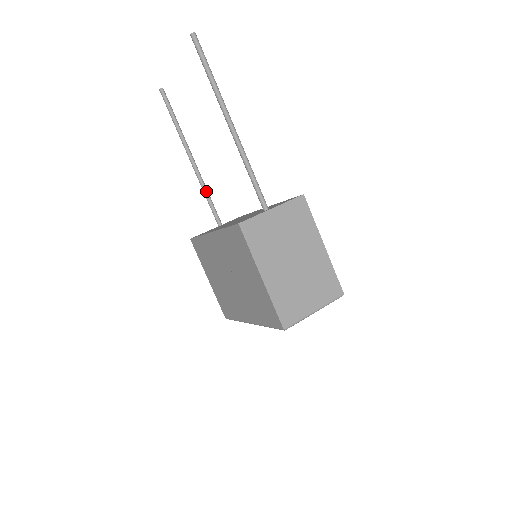
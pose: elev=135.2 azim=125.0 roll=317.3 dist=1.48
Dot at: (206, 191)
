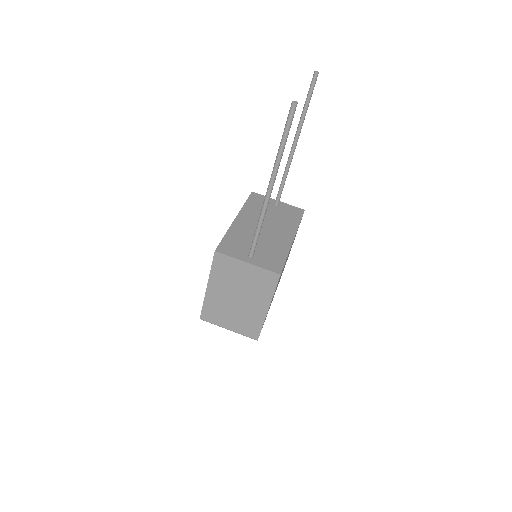
Dot at: (285, 176)
